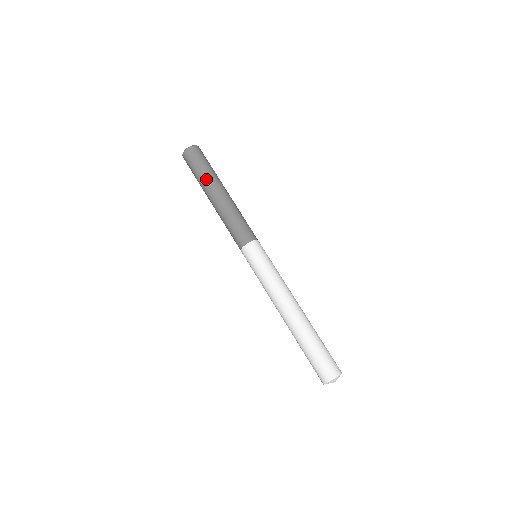
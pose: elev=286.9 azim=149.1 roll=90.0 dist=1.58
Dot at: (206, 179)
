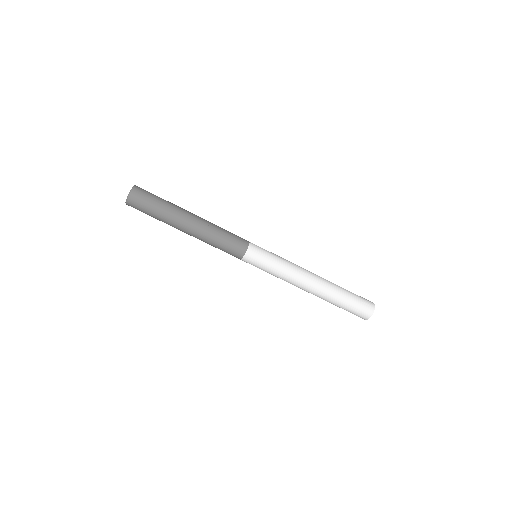
Dot at: (171, 212)
